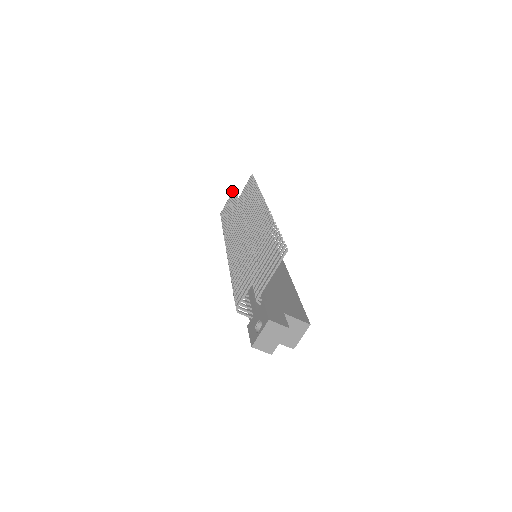
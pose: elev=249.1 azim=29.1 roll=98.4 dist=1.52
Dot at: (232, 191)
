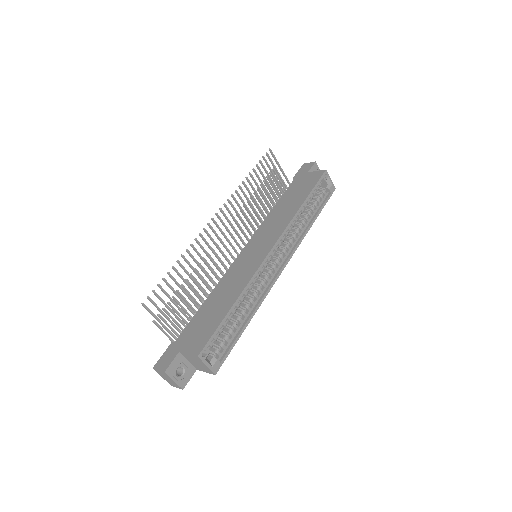
Dot at: (274, 172)
